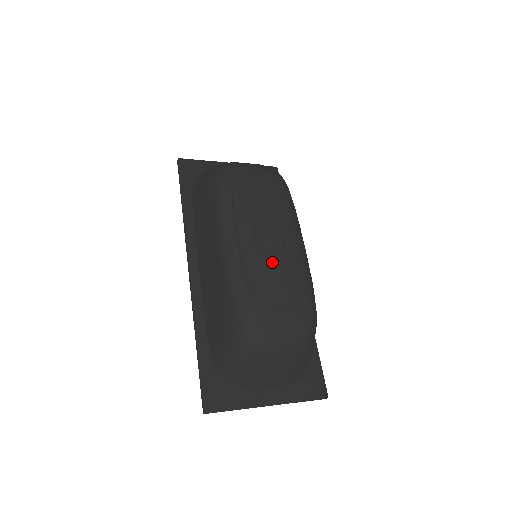
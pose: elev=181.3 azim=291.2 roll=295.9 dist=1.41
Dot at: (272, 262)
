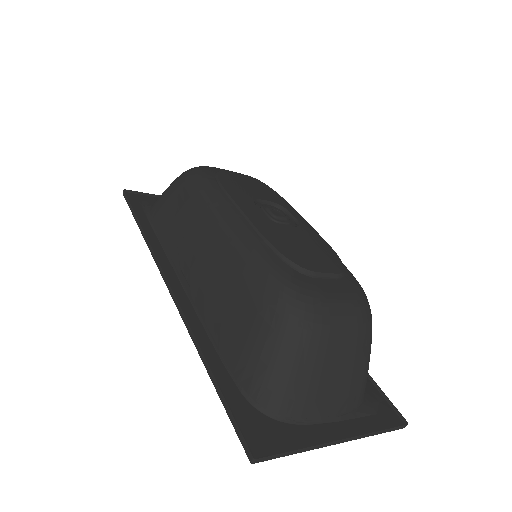
Dot at: (292, 232)
